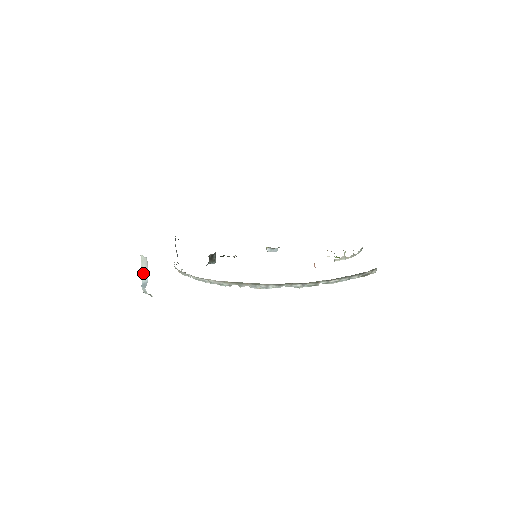
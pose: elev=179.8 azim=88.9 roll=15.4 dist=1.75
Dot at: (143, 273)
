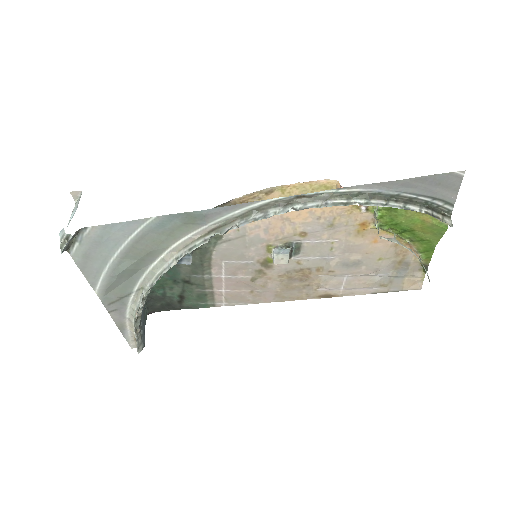
Dot at: (70, 220)
